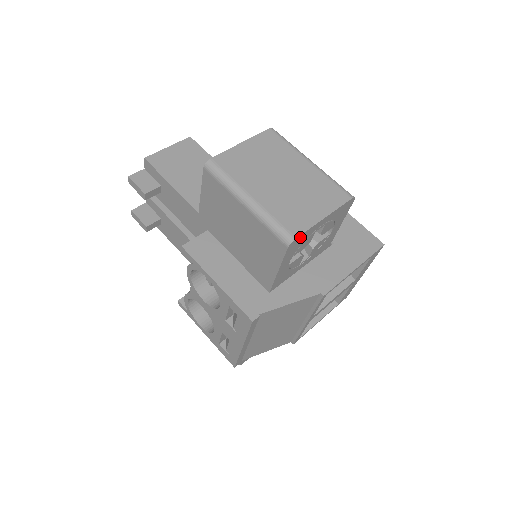
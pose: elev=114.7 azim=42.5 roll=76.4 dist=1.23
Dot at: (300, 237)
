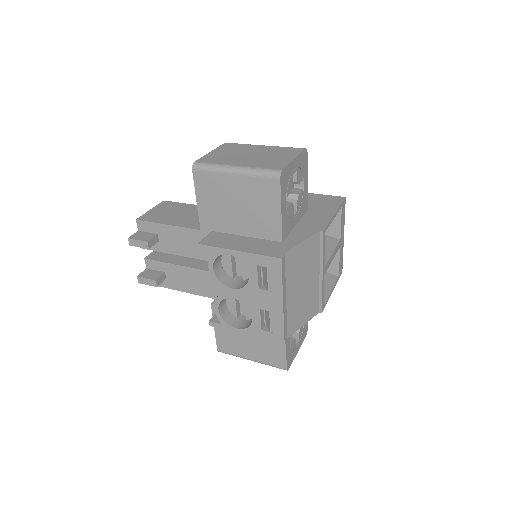
Dot at: (285, 172)
